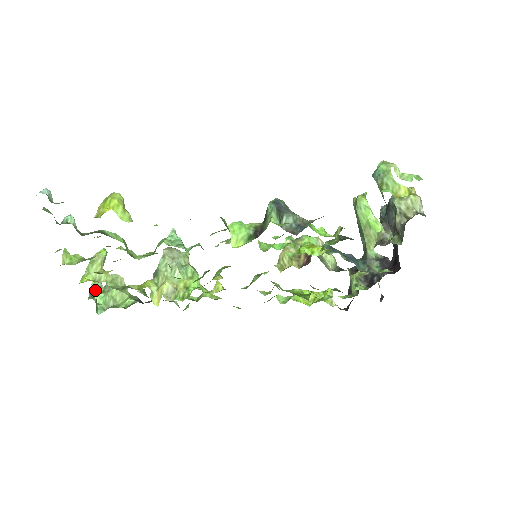
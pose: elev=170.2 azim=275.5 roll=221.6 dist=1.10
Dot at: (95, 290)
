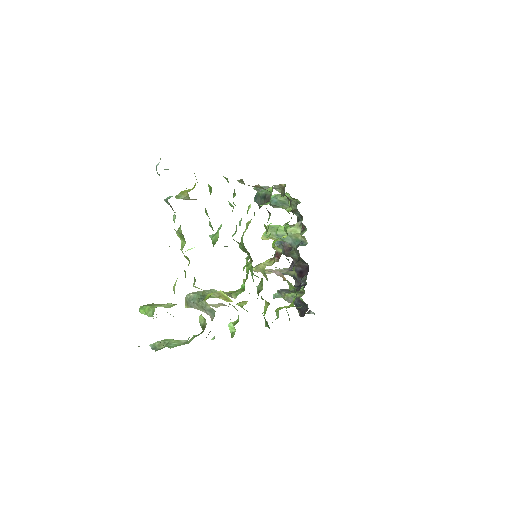
Dot at: occluded
